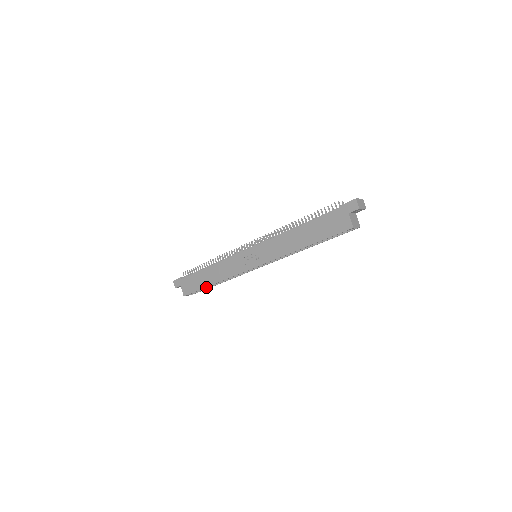
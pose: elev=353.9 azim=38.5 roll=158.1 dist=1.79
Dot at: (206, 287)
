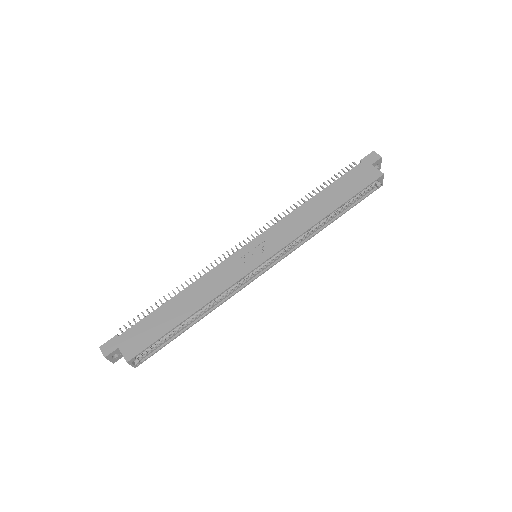
Dot at: (175, 326)
